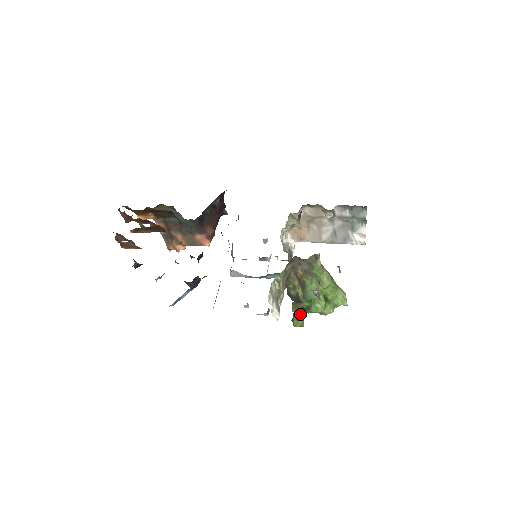
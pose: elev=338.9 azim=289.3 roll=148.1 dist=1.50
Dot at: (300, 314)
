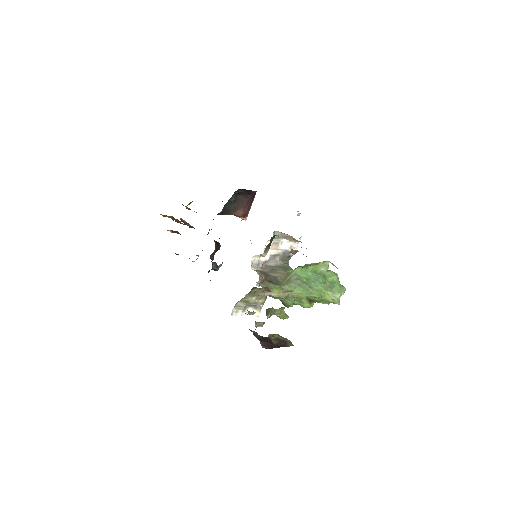
Dot at: (276, 315)
